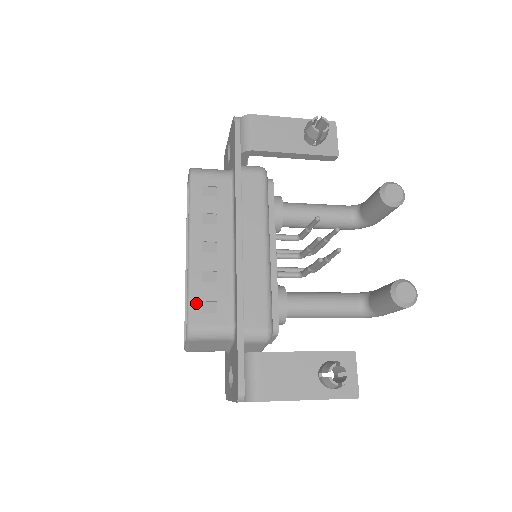
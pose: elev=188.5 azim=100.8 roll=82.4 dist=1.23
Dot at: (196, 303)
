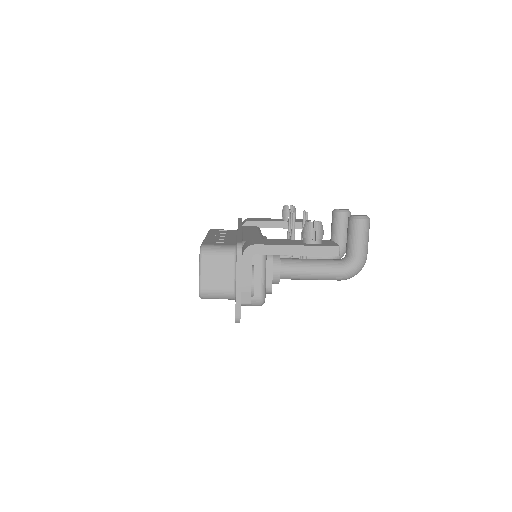
Dot at: (208, 242)
